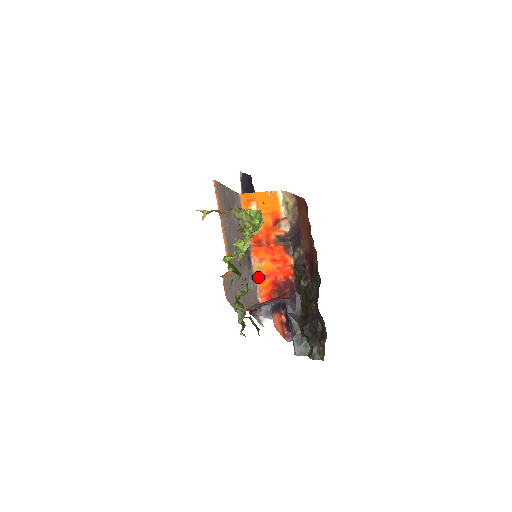
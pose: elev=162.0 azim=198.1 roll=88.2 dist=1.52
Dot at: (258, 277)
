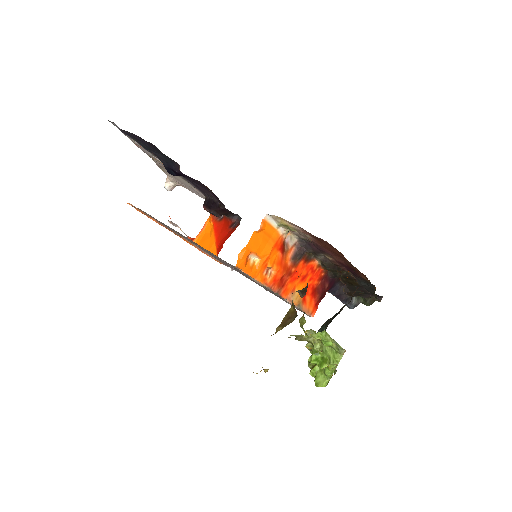
Dot at: (300, 306)
